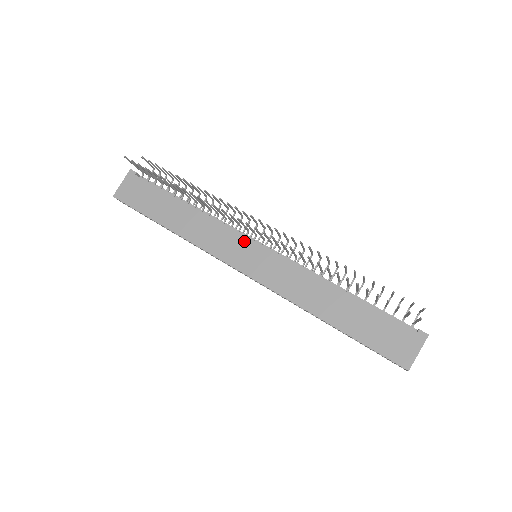
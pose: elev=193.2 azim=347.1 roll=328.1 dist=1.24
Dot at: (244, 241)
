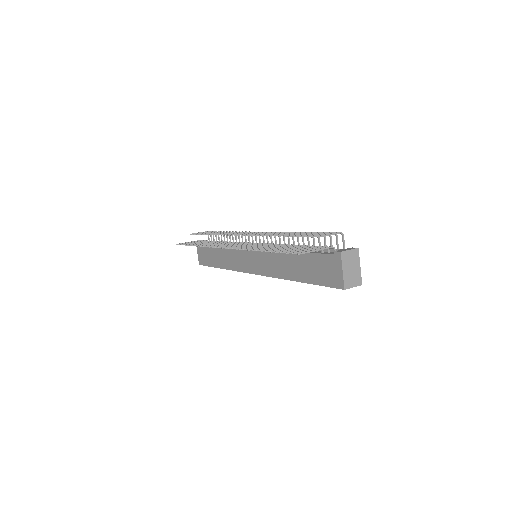
Dot at: (243, 252)
